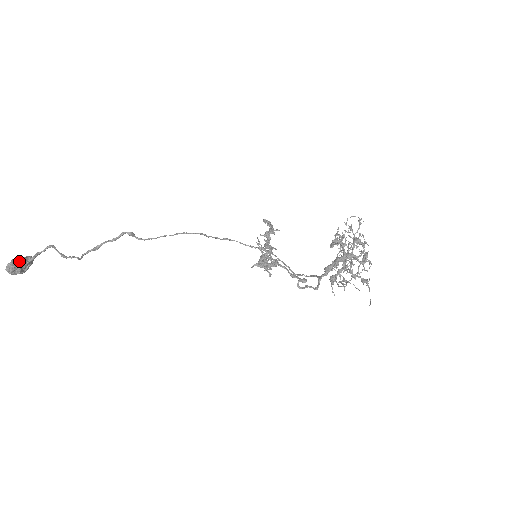
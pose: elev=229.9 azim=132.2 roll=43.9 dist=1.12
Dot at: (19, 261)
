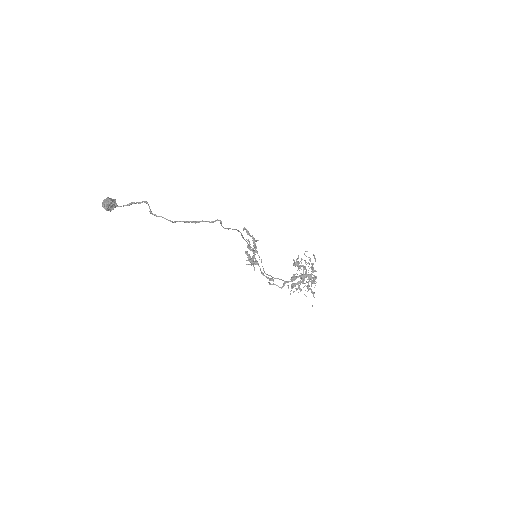
Dot at: (114, 202)
